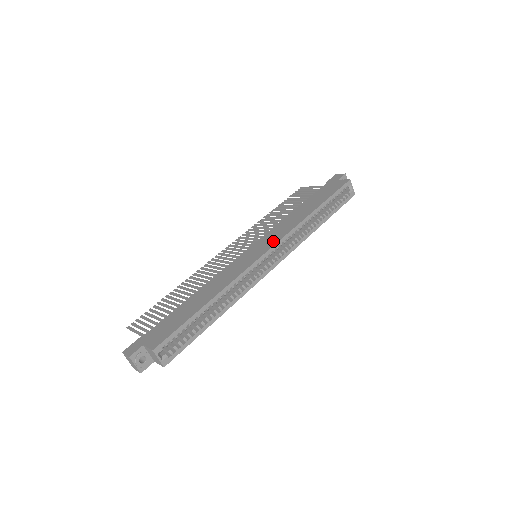
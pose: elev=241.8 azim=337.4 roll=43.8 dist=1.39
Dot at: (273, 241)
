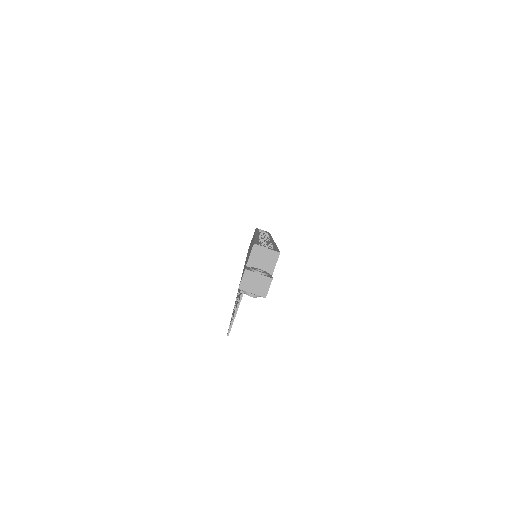
Dot at: occluded
